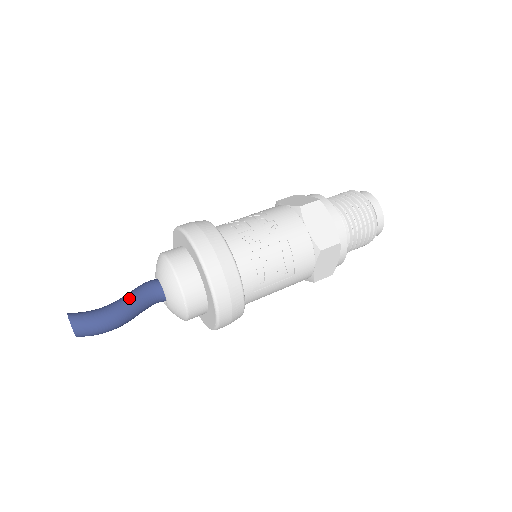
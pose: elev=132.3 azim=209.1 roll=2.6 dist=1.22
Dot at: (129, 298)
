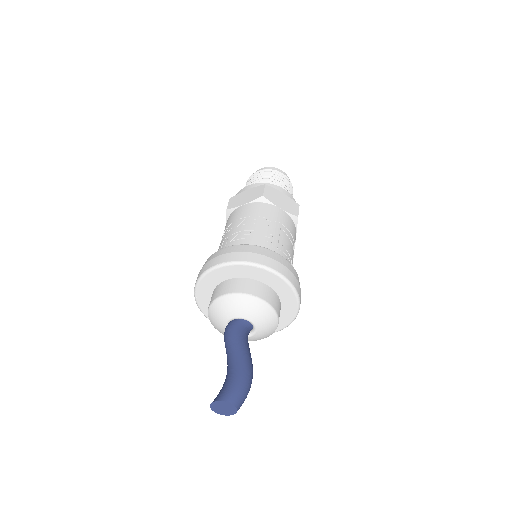
Dot at: (239, 347)
